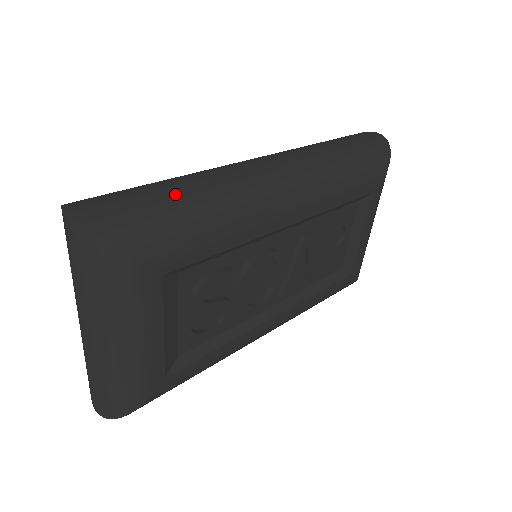
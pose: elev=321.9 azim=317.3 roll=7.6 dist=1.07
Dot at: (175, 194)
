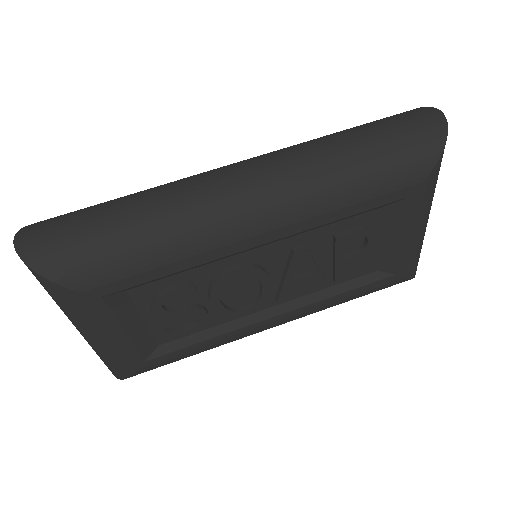
Dot at: (115, 222)
